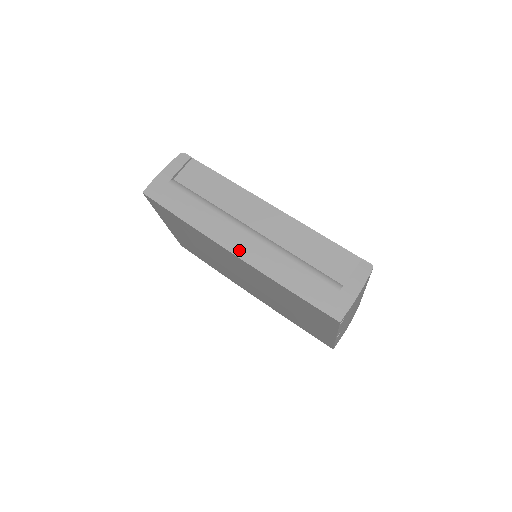
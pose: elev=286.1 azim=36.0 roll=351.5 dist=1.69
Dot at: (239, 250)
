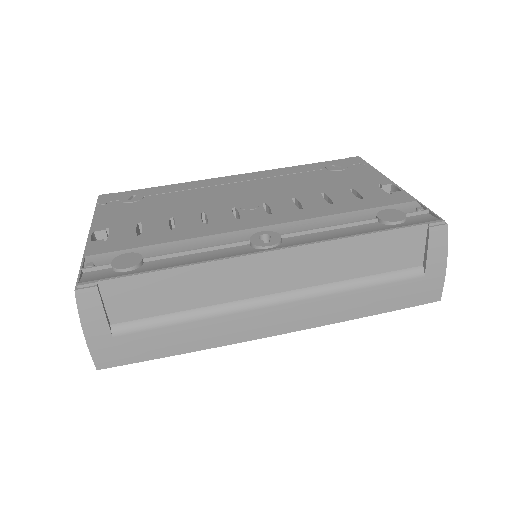
Dot at: (283, 327)
